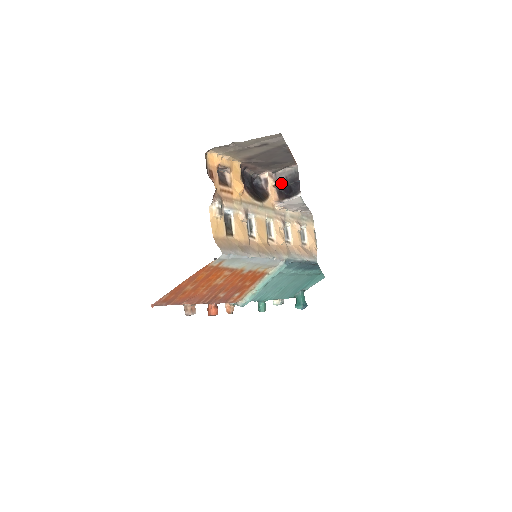
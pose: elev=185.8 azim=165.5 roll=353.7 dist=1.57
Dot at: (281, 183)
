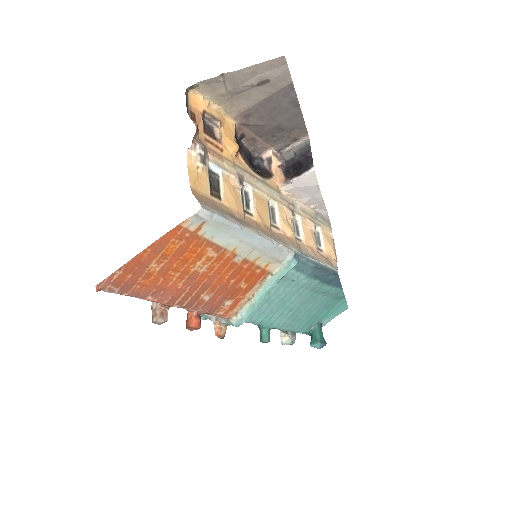
Dot at: (288, 161)
